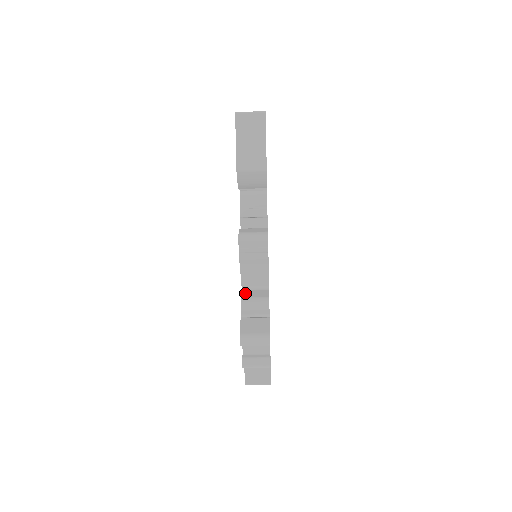
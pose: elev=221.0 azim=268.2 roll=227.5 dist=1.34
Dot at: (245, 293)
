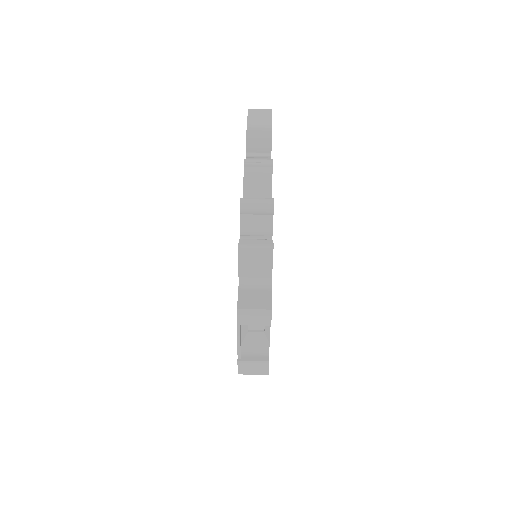
Dot at: occluded
